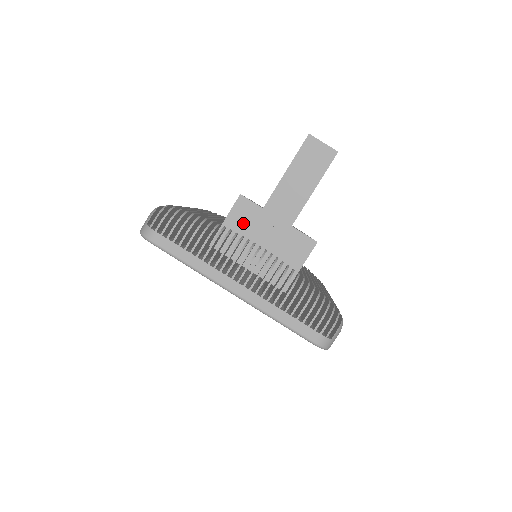
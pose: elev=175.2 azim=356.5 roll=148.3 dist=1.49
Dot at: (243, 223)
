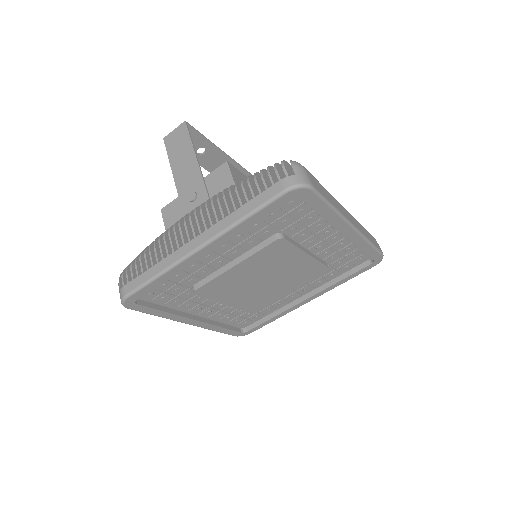
Dot at: (177, 218)
